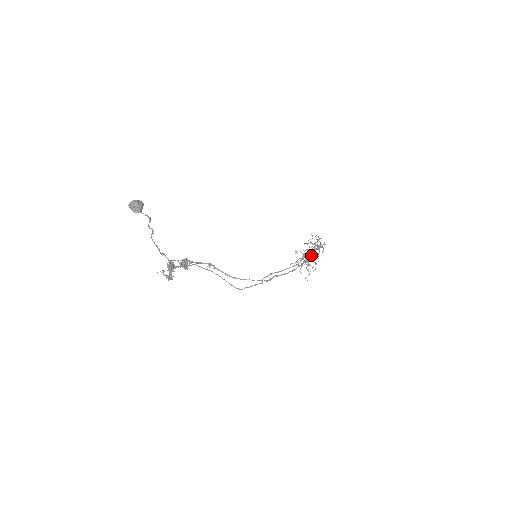
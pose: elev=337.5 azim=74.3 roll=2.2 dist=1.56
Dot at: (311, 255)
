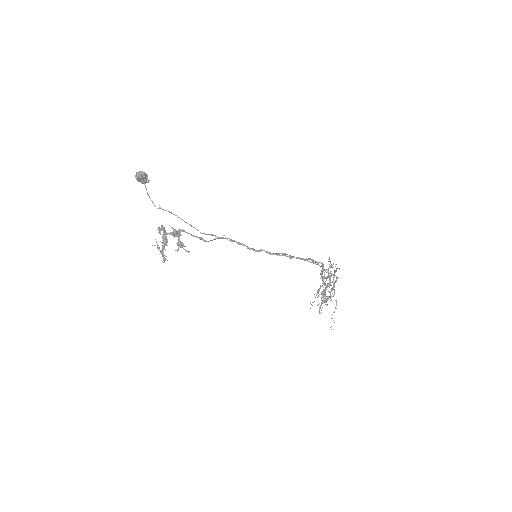
Dot at: (316, 261)
